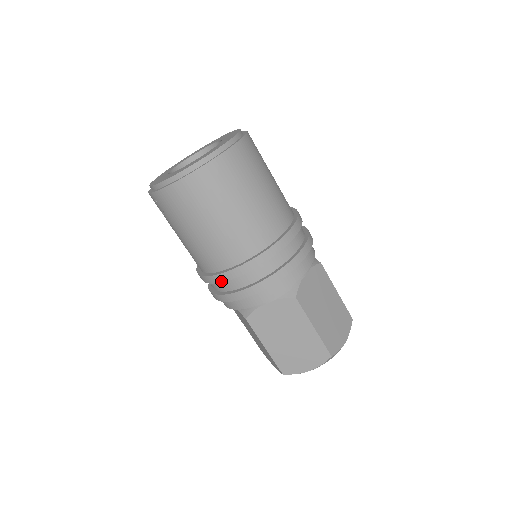
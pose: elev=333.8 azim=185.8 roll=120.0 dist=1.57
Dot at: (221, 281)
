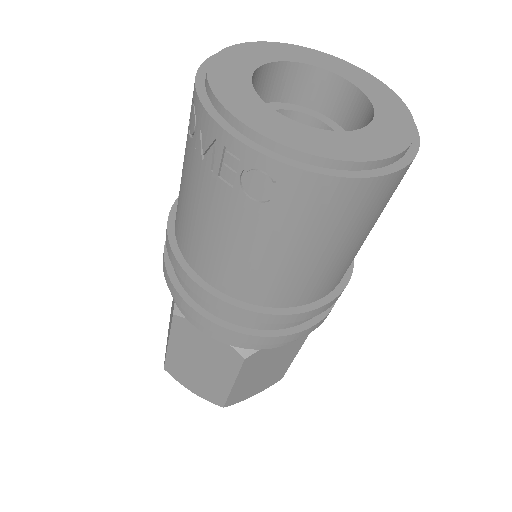
Dot at: (275, 322)
